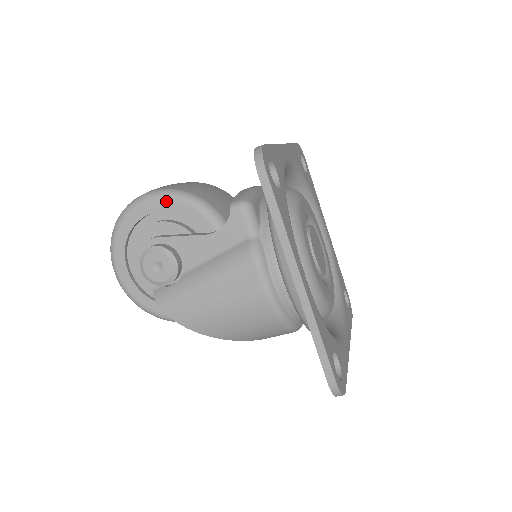
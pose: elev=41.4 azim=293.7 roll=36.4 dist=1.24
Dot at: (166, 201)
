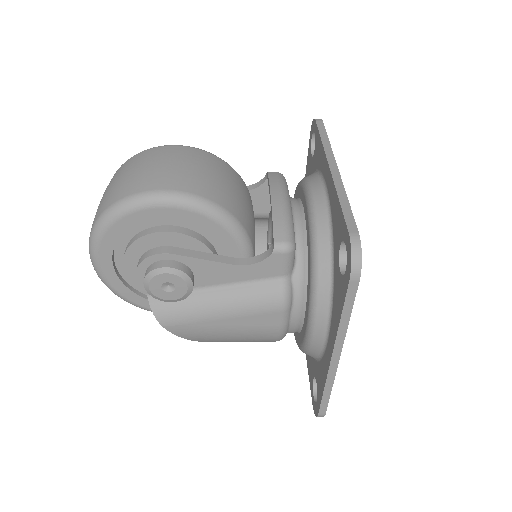
Dot at: (190, 212)
